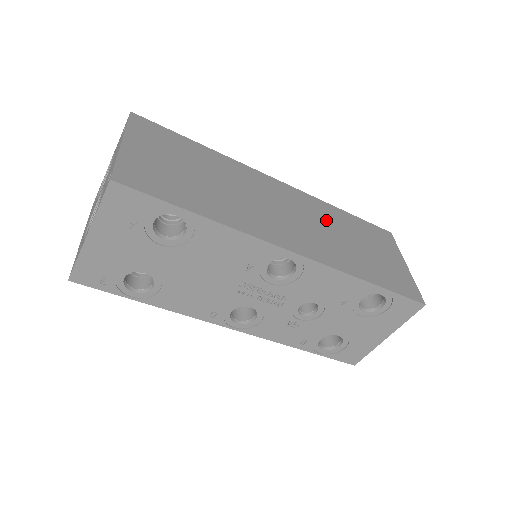
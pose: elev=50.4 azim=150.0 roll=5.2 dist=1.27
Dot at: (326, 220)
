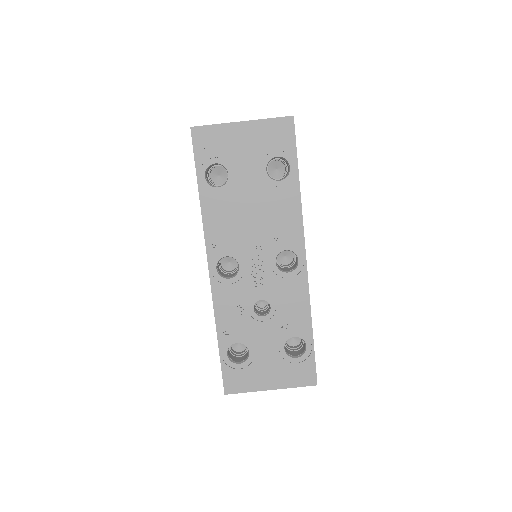
Dot at: occluded
